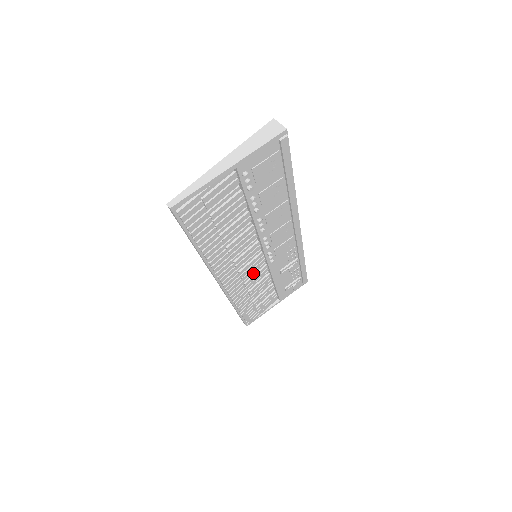
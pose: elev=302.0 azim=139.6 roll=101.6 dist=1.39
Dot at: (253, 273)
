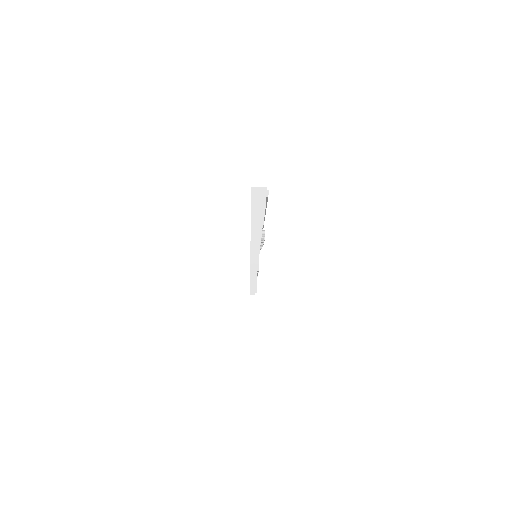
Dot at: occluded
